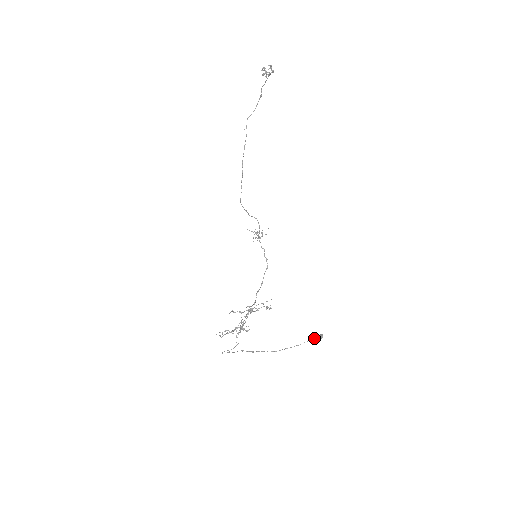
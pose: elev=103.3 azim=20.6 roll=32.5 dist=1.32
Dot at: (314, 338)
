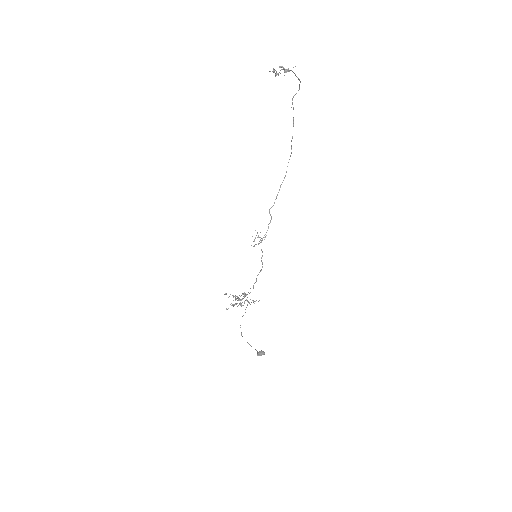
Dot at: occluded
